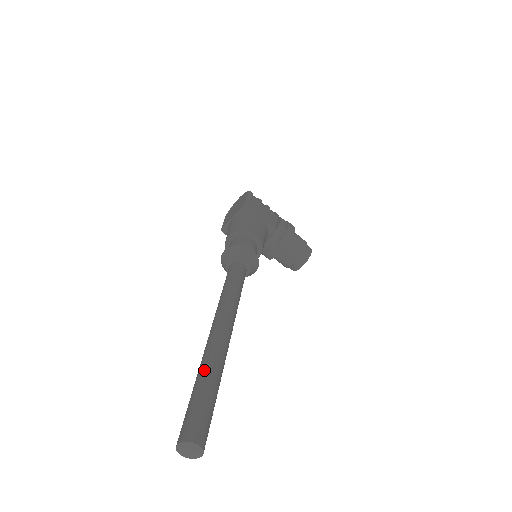
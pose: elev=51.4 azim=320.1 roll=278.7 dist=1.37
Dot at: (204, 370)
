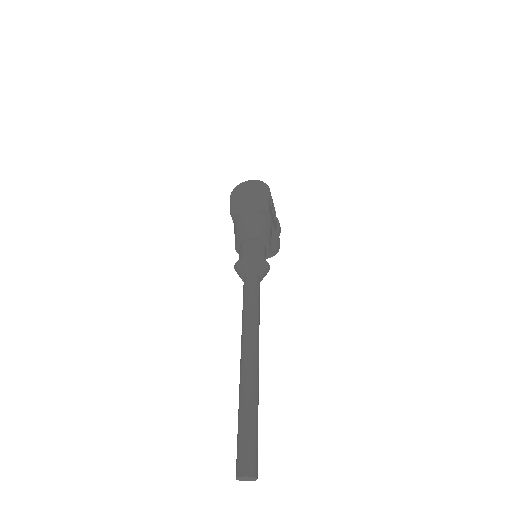
Dot at: (252, 404)
